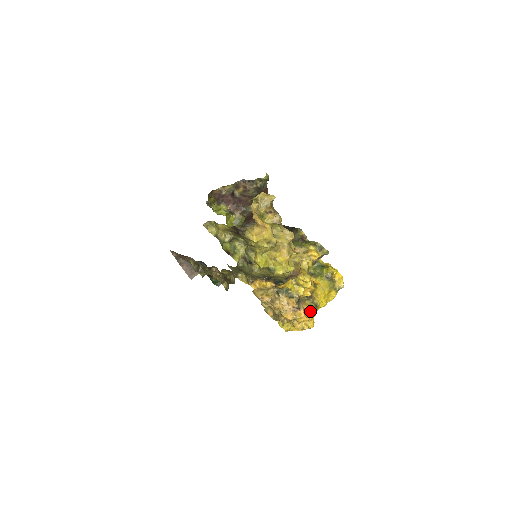
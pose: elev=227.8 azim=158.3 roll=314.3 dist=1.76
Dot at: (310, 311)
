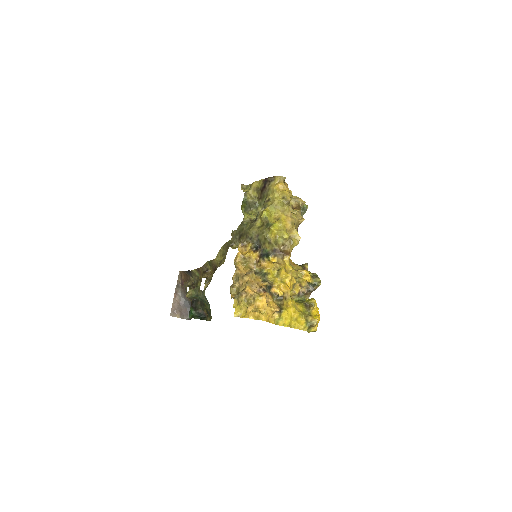
Dot at: (272, 306)
